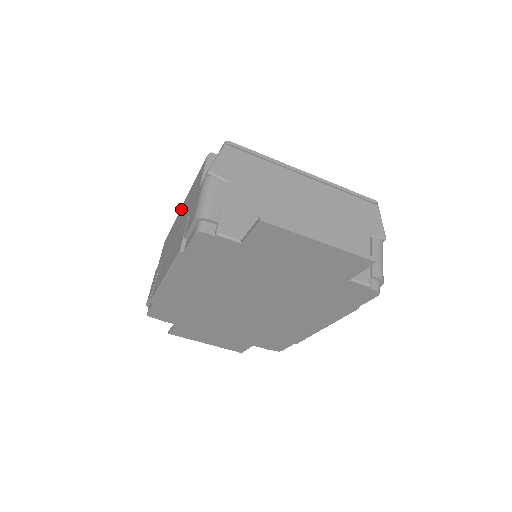
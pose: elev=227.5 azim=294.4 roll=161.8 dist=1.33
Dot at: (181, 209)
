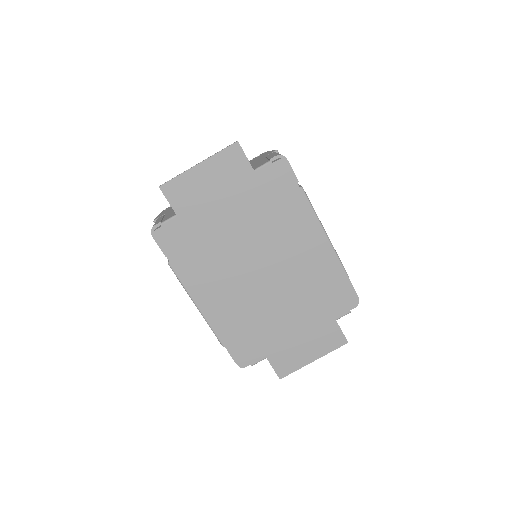
Dot at: occluded
